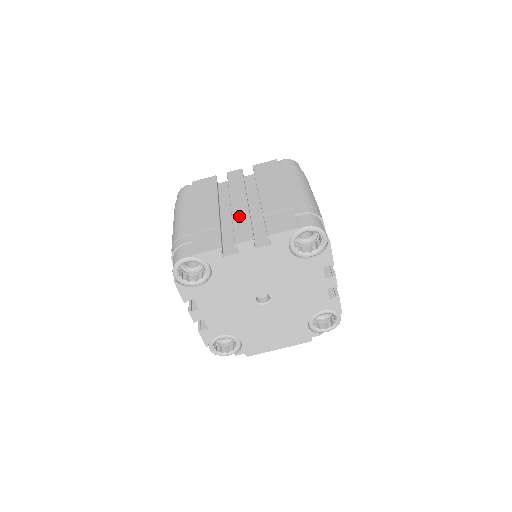
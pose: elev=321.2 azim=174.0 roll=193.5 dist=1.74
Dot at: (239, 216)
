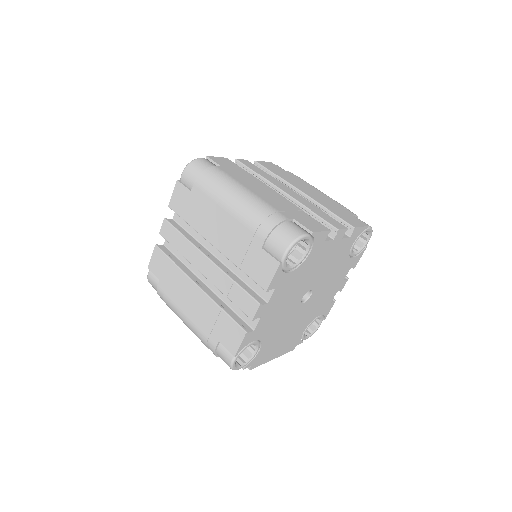
Dot at: (308, 204)
